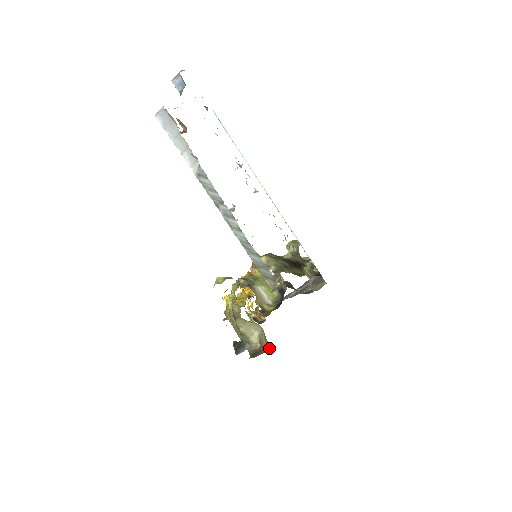
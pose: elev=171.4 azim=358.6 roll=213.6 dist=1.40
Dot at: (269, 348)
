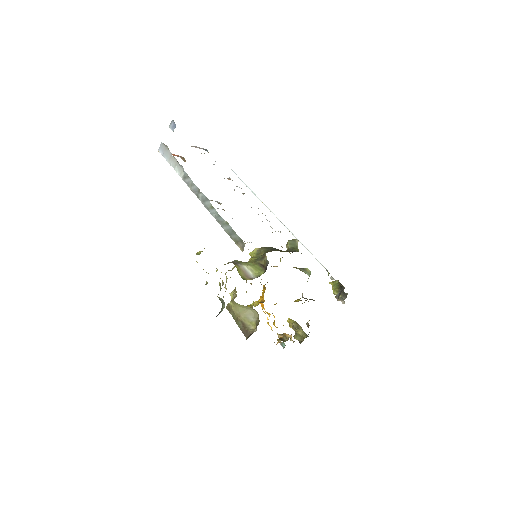
Dot at: occluded
